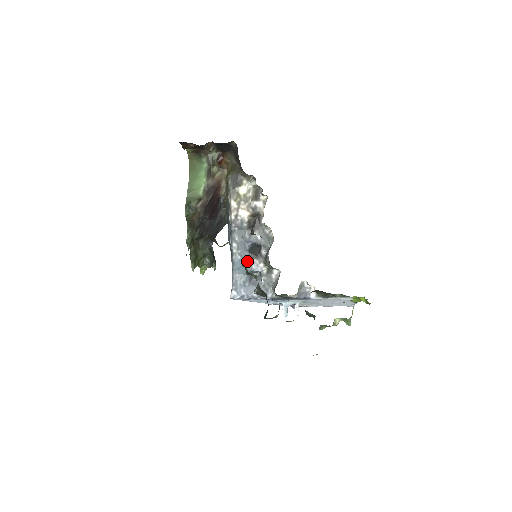
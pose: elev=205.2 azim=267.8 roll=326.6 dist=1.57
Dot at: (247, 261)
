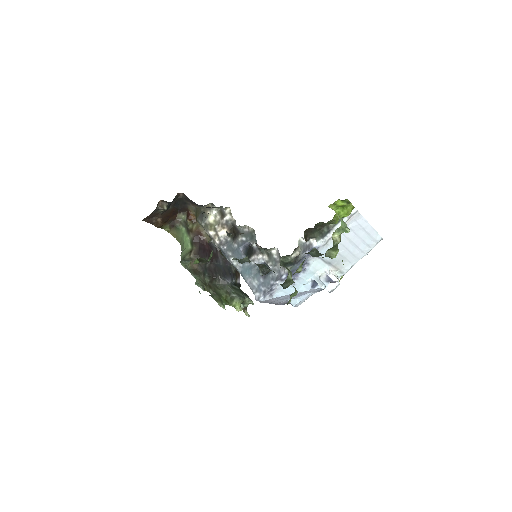
Dot at: (249, 263)
